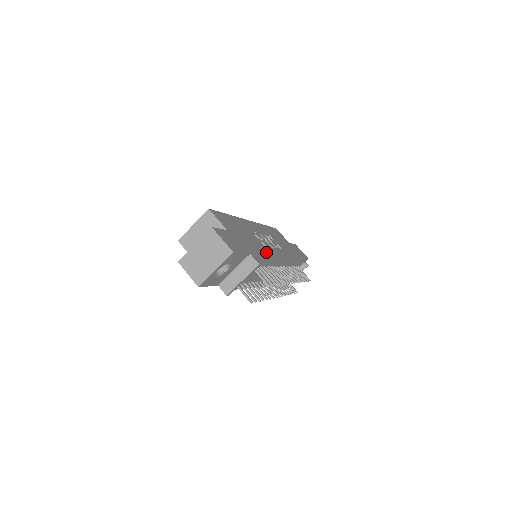
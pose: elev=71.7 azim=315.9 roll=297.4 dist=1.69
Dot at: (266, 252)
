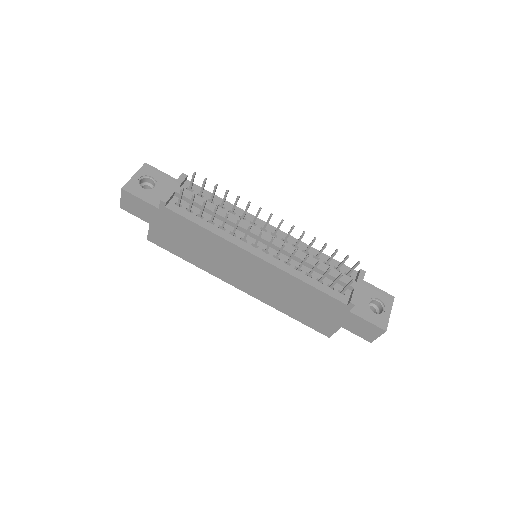
Dot at: occluded
